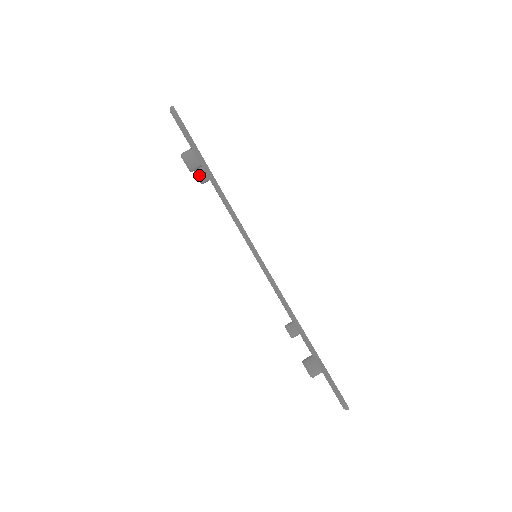
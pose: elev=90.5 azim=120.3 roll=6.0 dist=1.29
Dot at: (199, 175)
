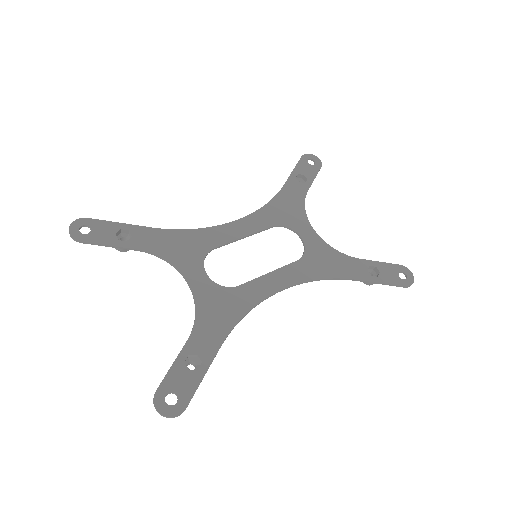
Dot at: (126, 251)
